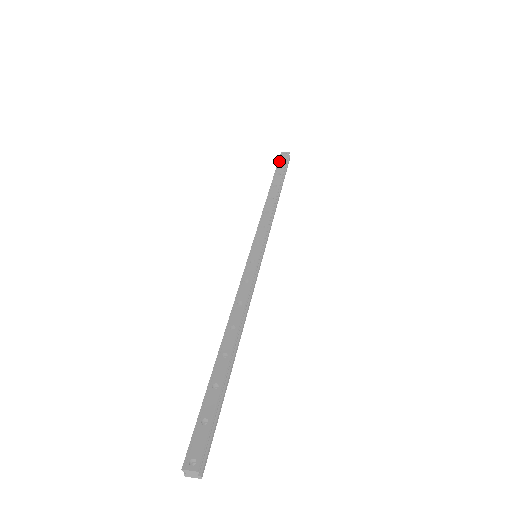
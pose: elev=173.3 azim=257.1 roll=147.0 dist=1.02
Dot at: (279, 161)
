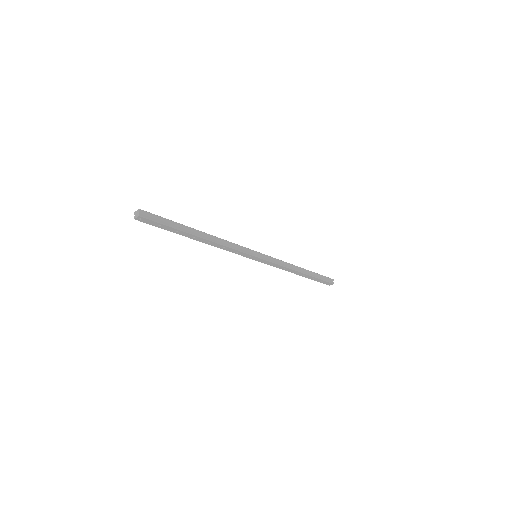
Dot at: occluded
